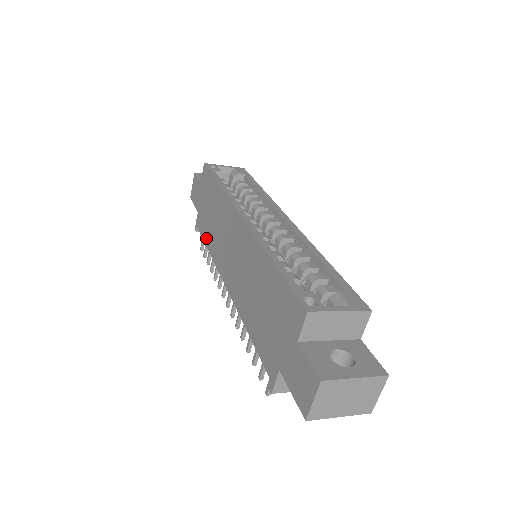
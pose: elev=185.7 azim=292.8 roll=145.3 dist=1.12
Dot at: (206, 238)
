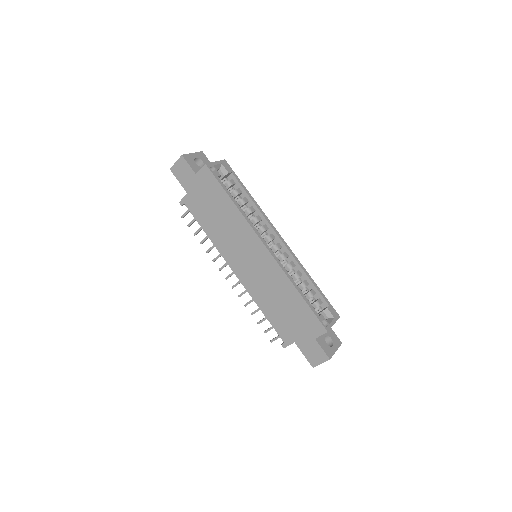
Dot at: (204, 225)
